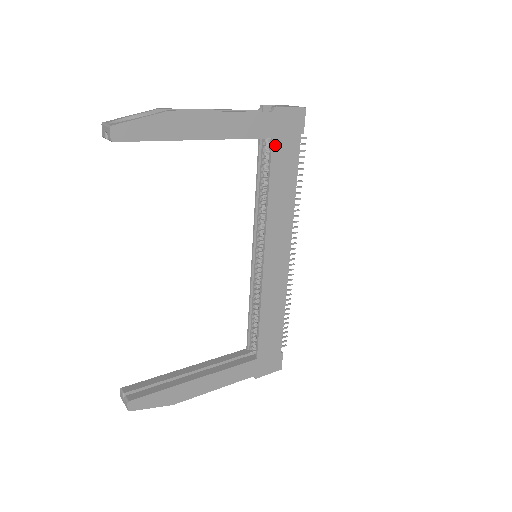
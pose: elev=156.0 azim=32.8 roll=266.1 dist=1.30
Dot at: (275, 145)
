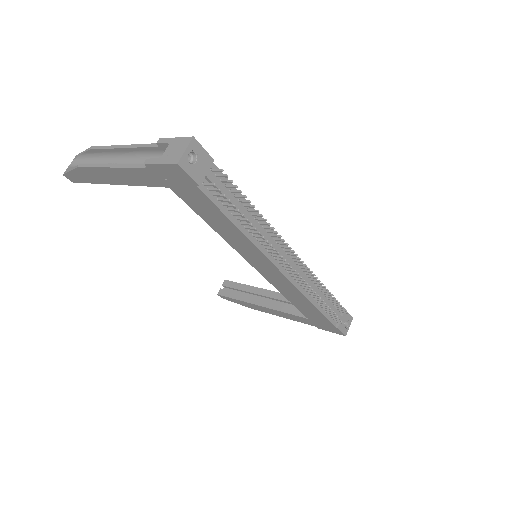
Dot at: (178, 192)
